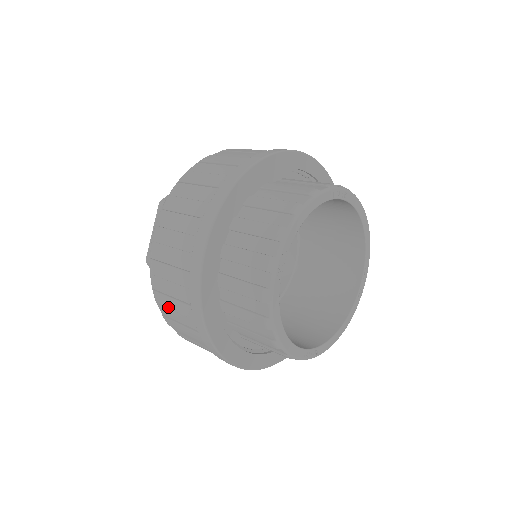
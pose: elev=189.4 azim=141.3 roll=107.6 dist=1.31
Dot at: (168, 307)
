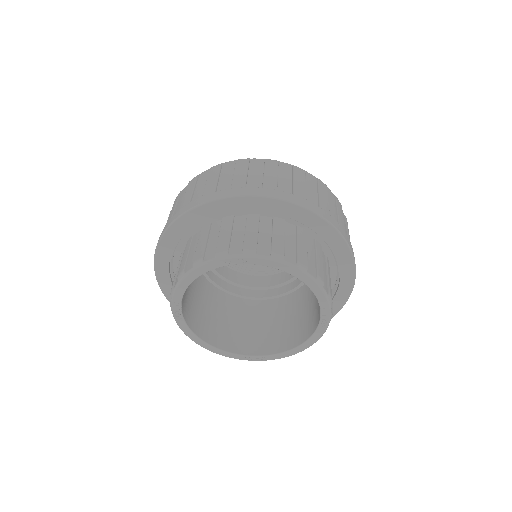
Dot at: occluded
